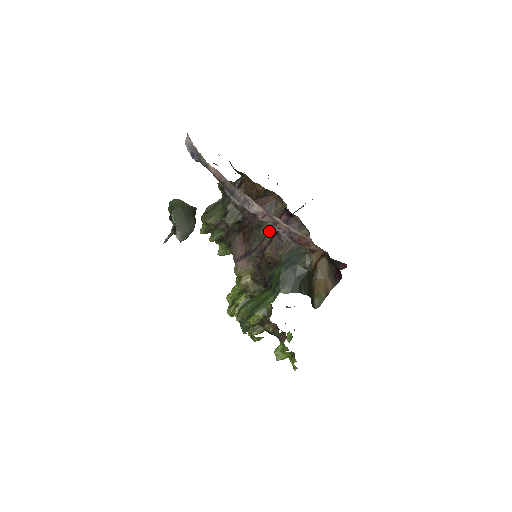
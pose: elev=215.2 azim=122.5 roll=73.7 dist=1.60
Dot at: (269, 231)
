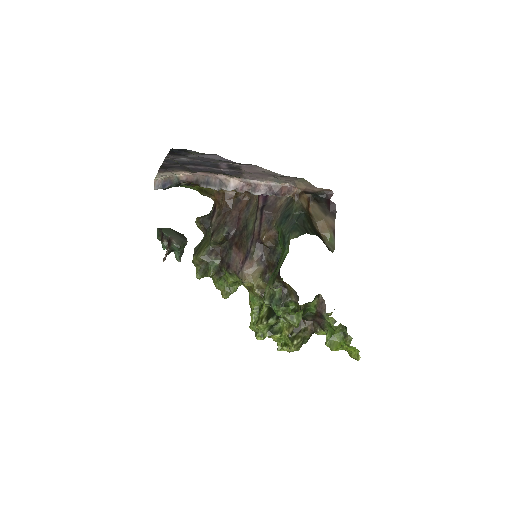
Dot at: (255, 219)
